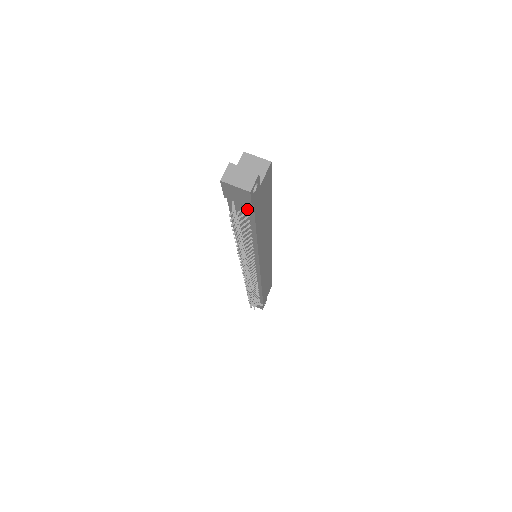
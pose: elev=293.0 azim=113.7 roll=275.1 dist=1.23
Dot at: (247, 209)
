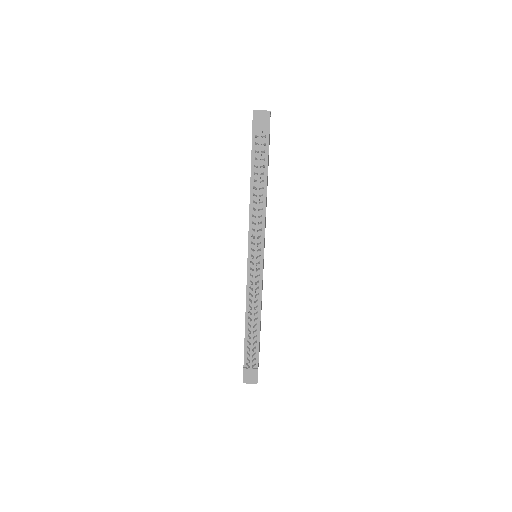
Dot at: (264, 142)
